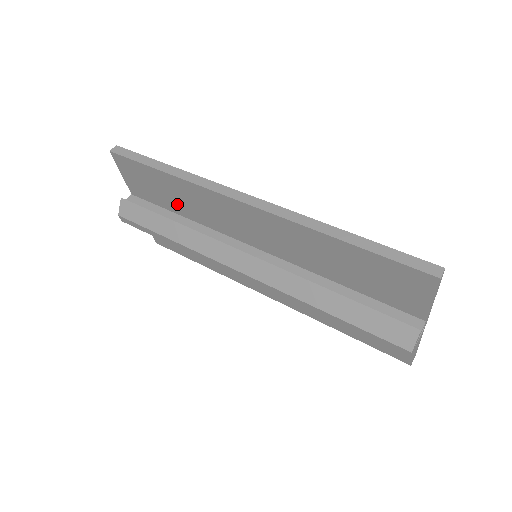
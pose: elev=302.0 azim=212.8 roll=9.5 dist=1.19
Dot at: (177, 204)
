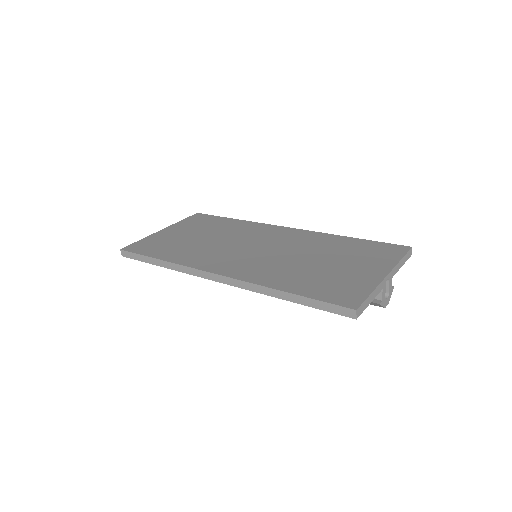
Dot at: occluded
